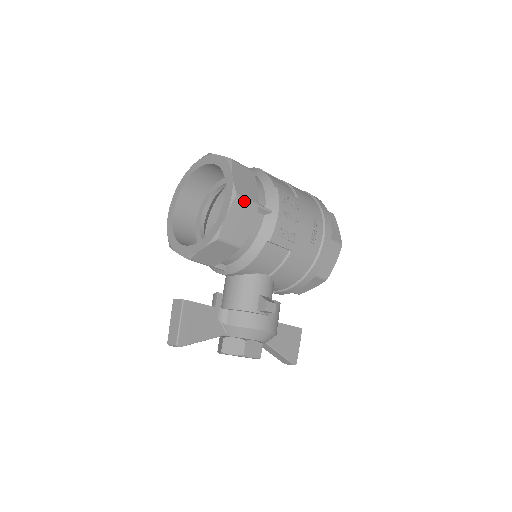
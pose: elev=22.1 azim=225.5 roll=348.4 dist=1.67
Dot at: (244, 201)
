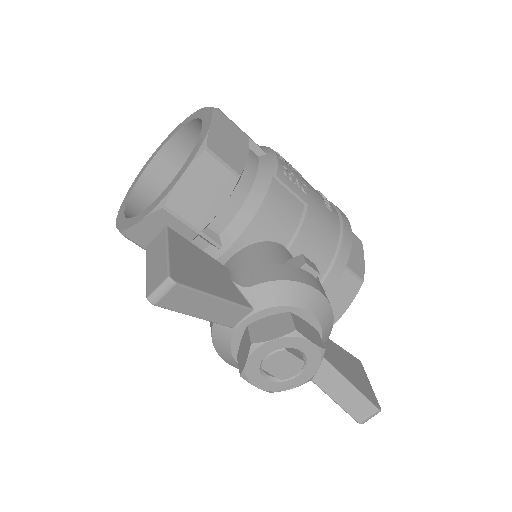
Dot at: (230, 121)
